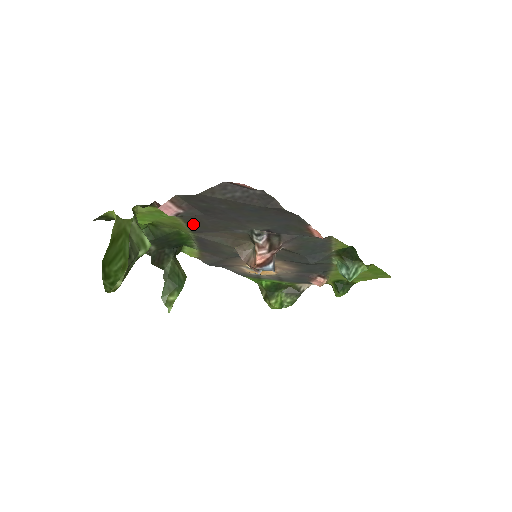
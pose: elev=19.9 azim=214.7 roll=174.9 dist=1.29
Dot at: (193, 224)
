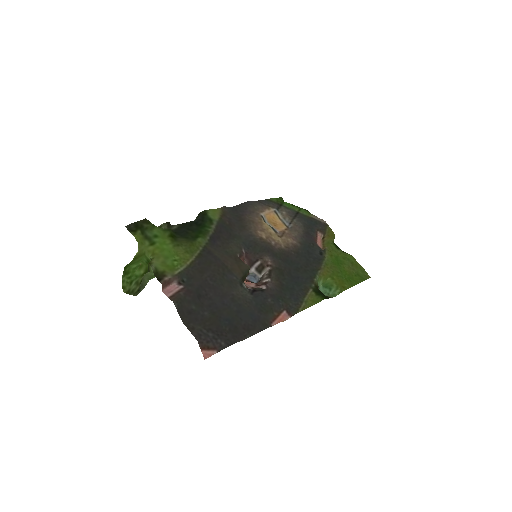
Dot at: (200, 262)
